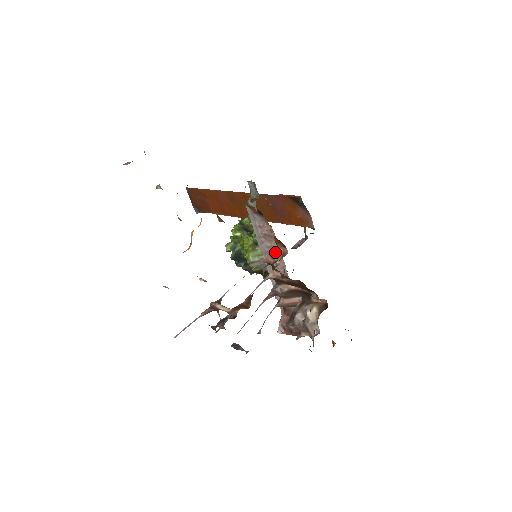
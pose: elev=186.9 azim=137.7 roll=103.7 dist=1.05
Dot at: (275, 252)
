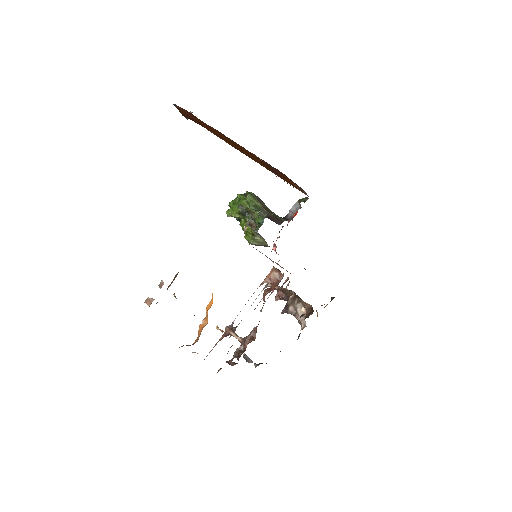
Dot at: (272, 274)
